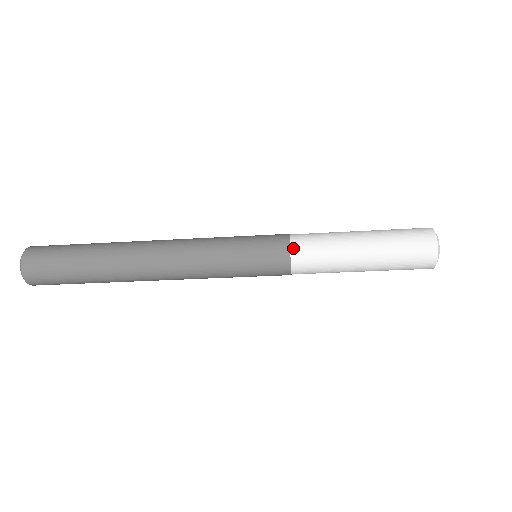
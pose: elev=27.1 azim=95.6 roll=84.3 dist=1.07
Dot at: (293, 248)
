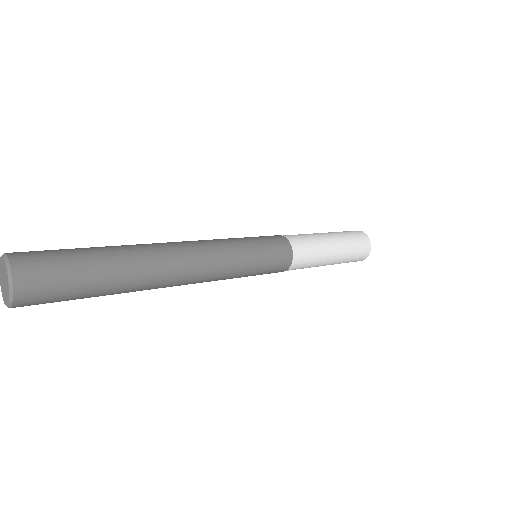
Dot at: (294, 248)
